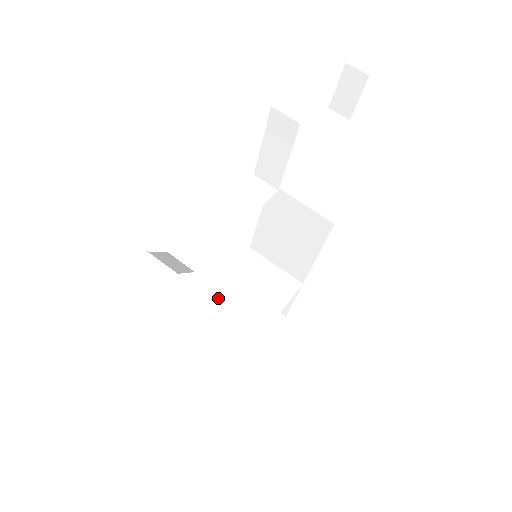
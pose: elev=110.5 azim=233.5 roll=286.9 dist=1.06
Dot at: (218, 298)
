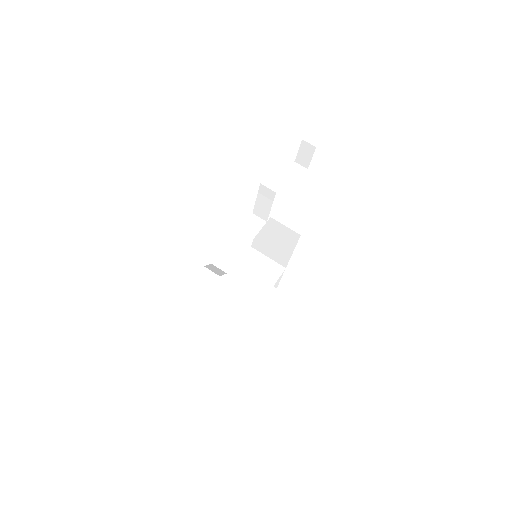
Dot at: (234, 281)
